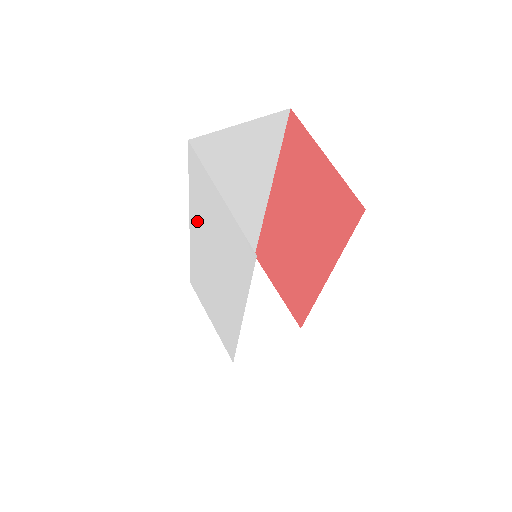
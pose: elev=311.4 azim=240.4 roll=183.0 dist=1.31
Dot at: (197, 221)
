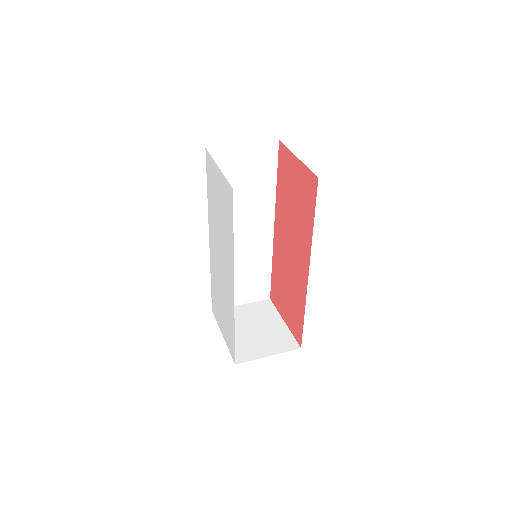
Dot at: (211, 220)
